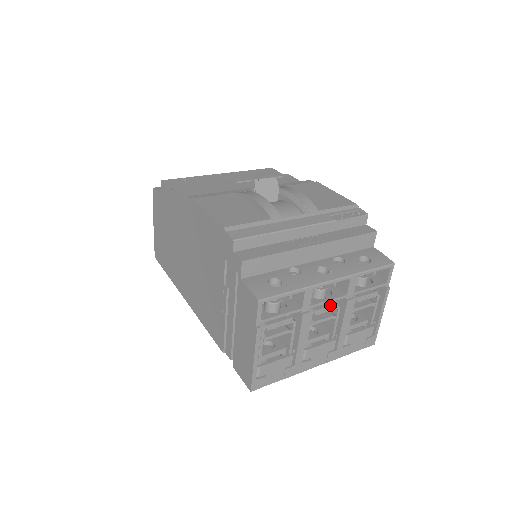
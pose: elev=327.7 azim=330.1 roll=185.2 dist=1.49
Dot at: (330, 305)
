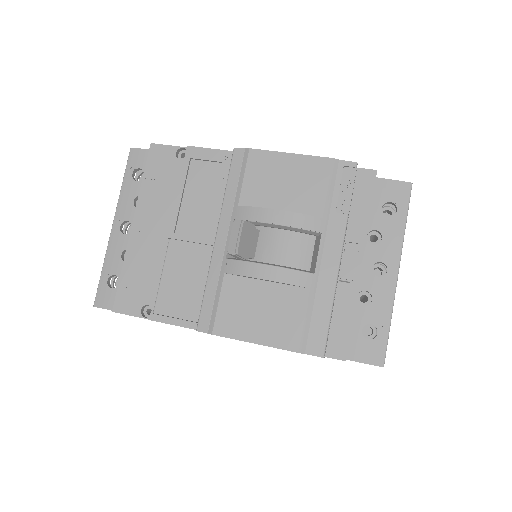
Dot at: occluded
